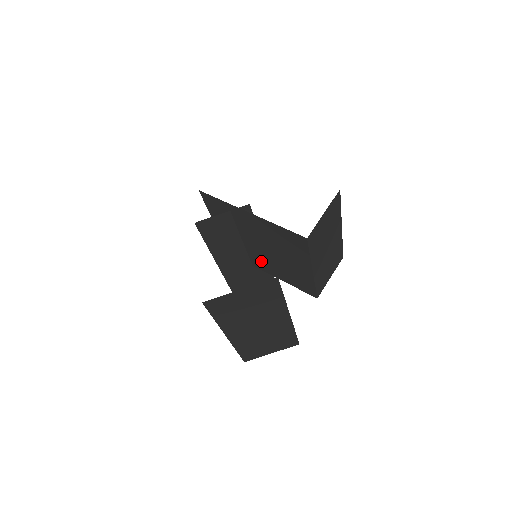
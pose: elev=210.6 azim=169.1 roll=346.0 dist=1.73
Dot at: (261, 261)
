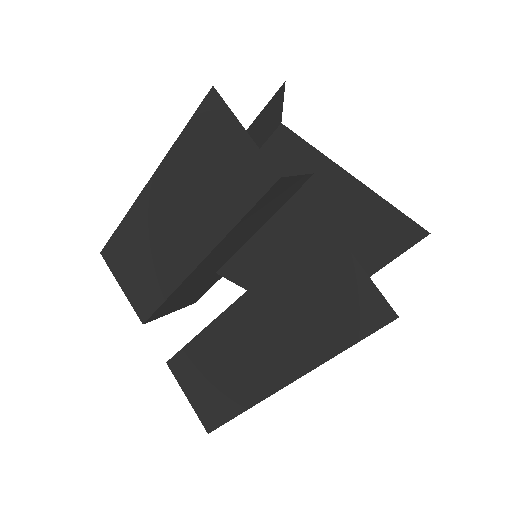
Dot at: (255, 265)
